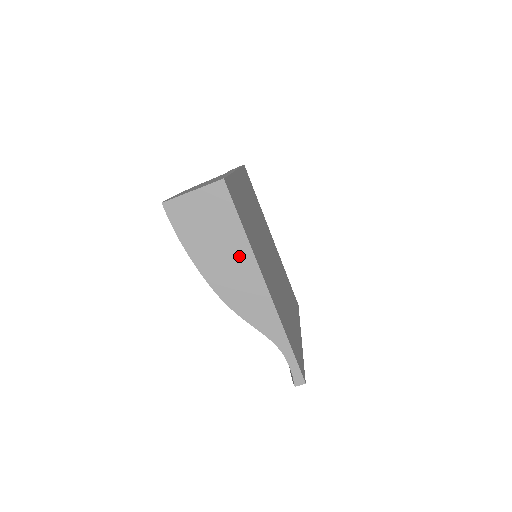
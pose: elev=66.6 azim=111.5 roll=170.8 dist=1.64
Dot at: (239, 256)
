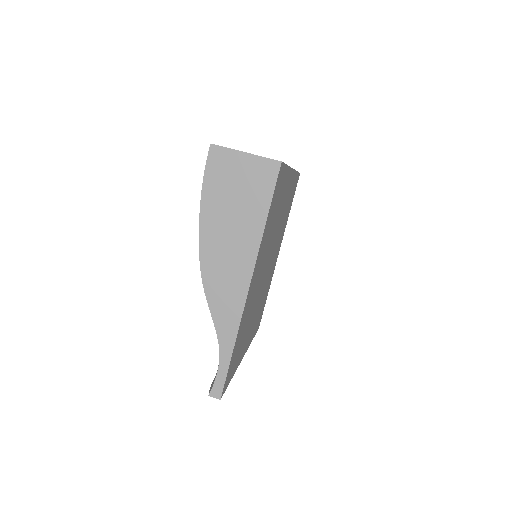
Dot at: (245, 241)
